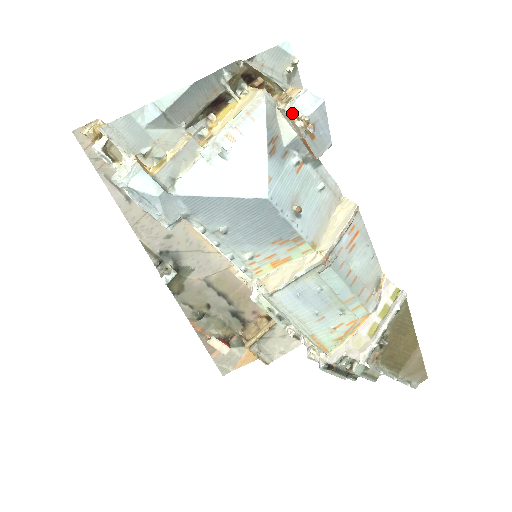
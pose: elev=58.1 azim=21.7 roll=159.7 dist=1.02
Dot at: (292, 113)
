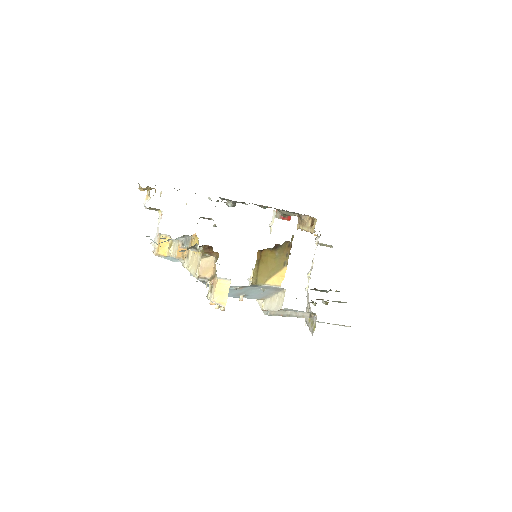
Dot at: occluded
